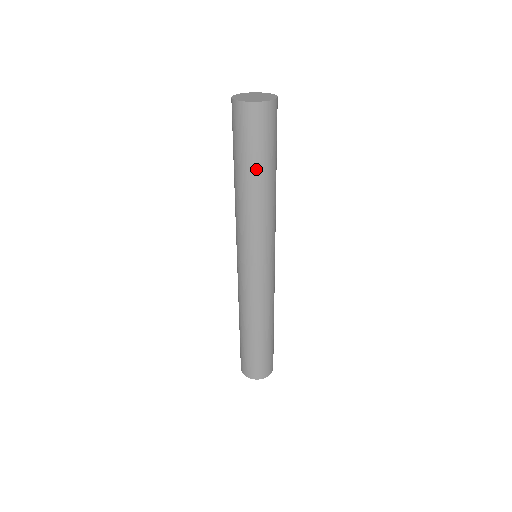
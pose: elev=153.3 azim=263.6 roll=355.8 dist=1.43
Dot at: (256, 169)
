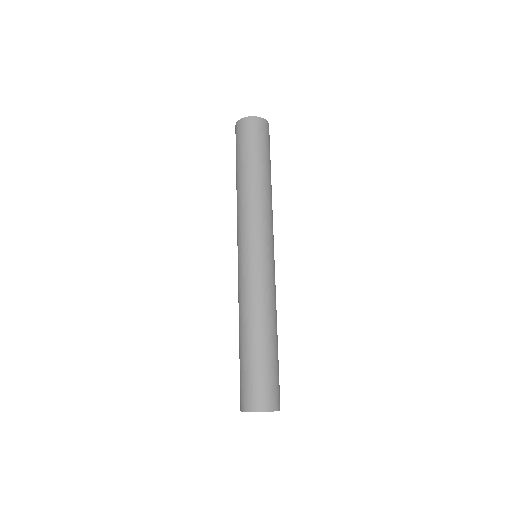
Dot at: (260, 163)
